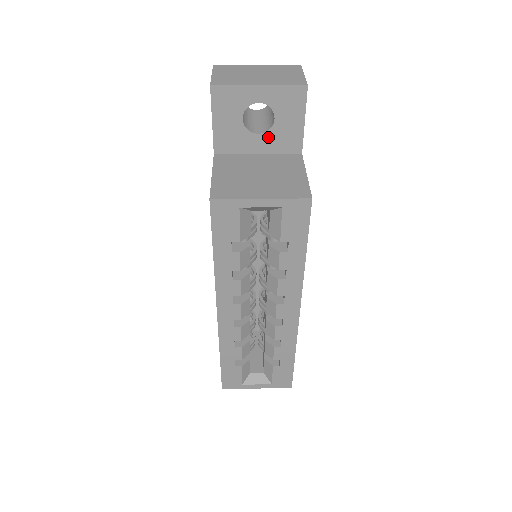
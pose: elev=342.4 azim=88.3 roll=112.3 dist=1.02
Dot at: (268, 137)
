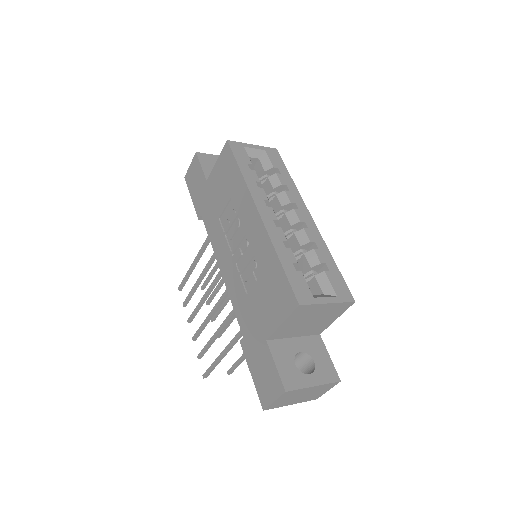
Dot at: occluded
